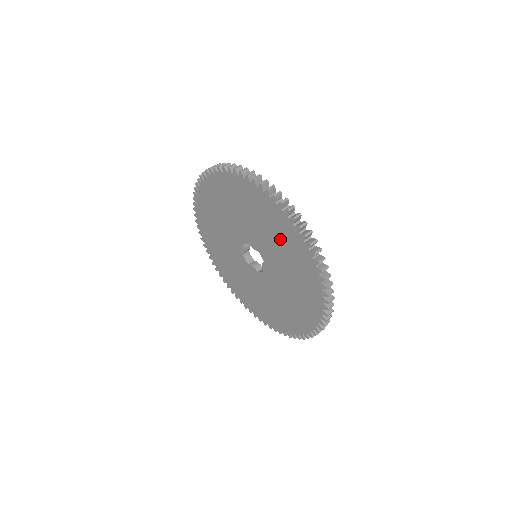
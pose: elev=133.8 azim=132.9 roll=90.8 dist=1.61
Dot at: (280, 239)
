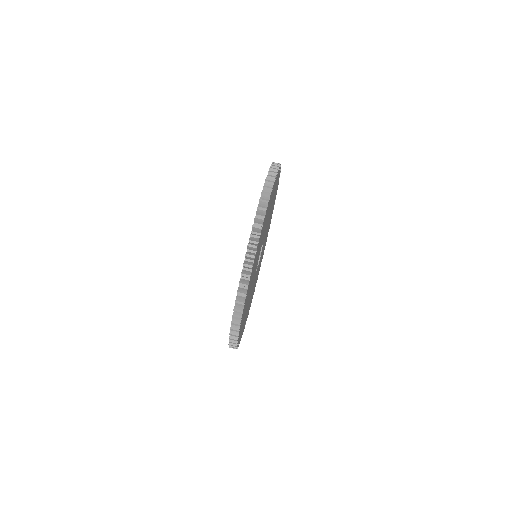
Dot at: occluded
